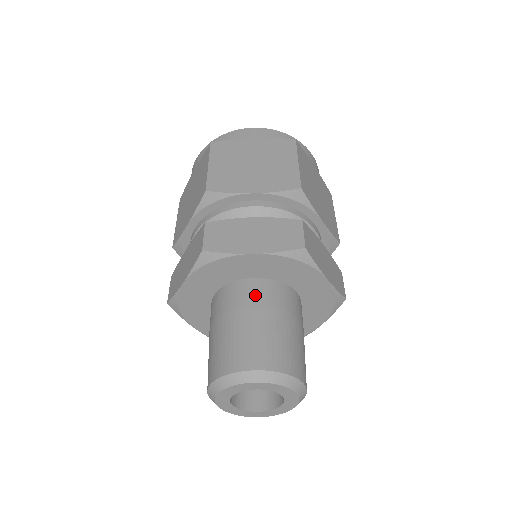
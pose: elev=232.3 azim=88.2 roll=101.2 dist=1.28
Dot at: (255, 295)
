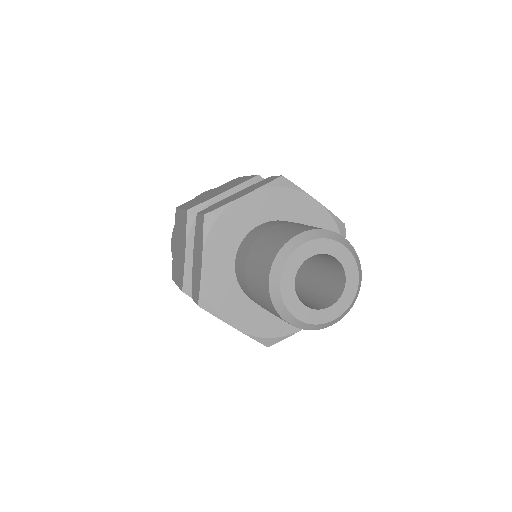
Dot at: occluded
